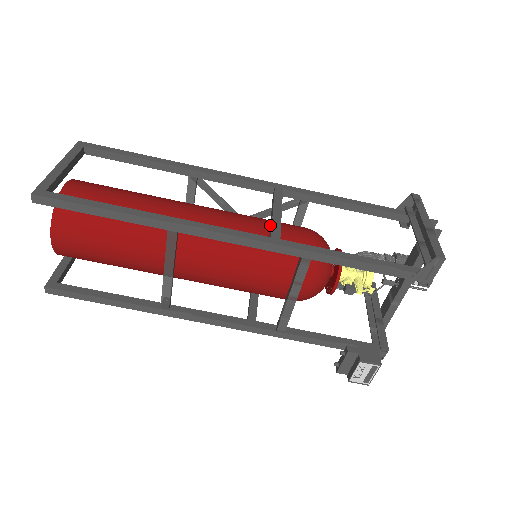
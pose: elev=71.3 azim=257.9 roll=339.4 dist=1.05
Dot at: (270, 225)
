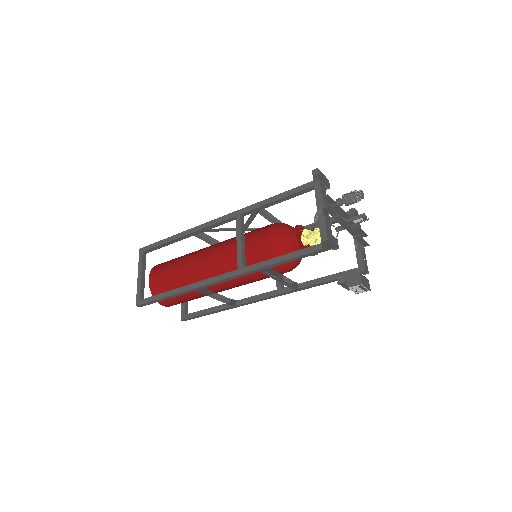
Dot at: occluded
